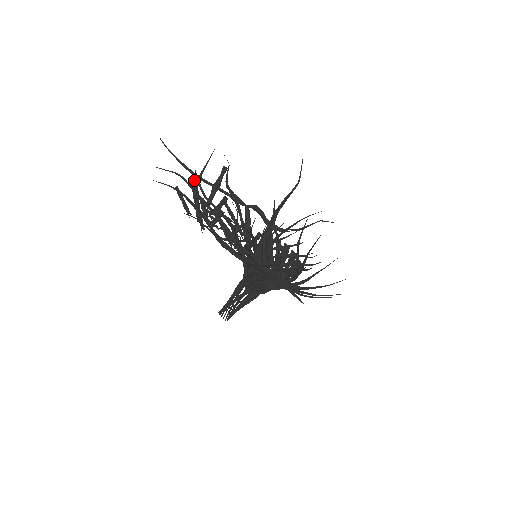
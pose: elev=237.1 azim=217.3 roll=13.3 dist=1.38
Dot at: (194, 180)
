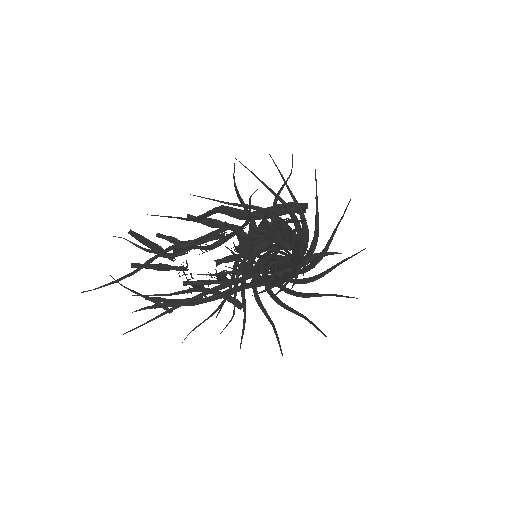
Dot at: occluded
